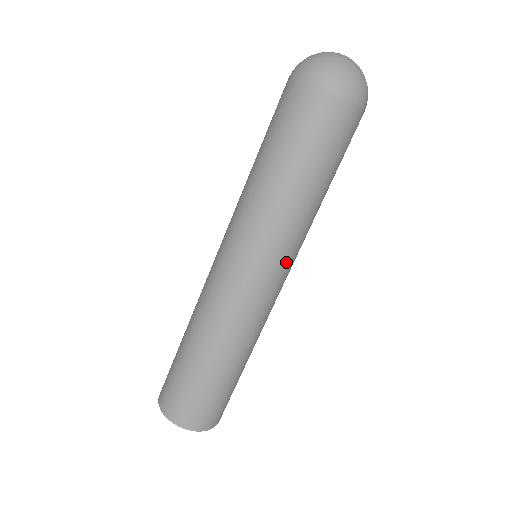
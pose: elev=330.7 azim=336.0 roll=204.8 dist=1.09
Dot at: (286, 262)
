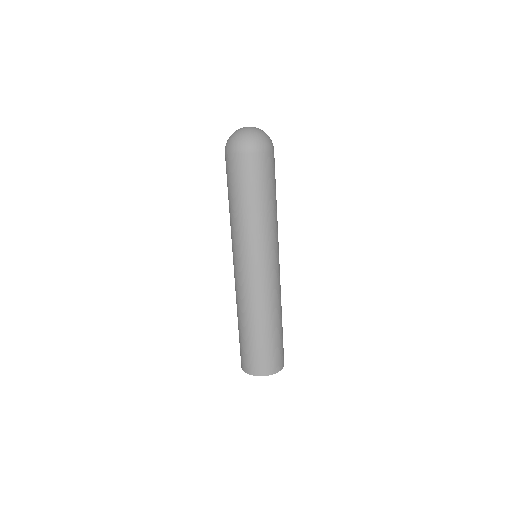
Dot at: occluded
